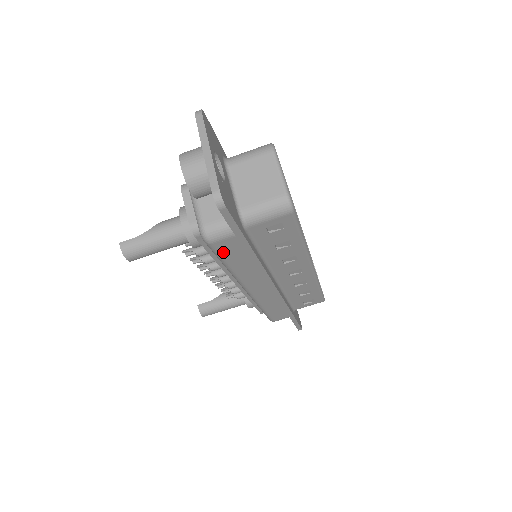
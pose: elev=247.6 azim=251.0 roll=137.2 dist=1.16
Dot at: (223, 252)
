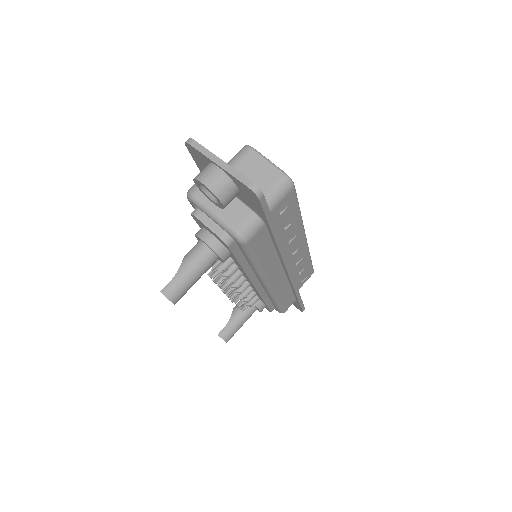
Dot at: (255, 248)
